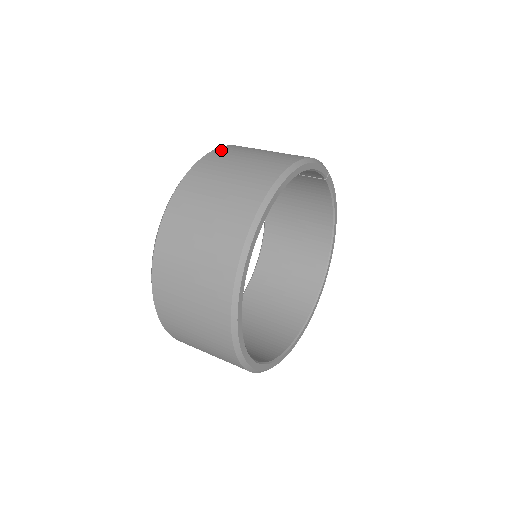
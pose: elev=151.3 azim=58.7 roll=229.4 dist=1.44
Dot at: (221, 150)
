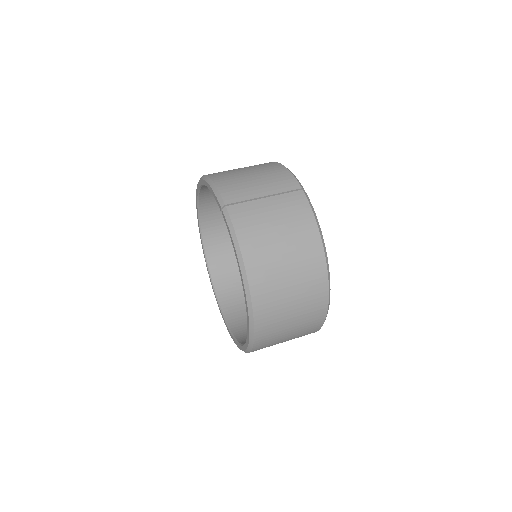
Dot at: (255, 279)
